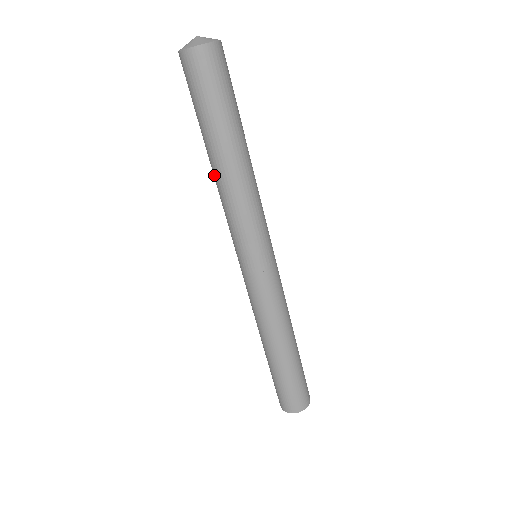
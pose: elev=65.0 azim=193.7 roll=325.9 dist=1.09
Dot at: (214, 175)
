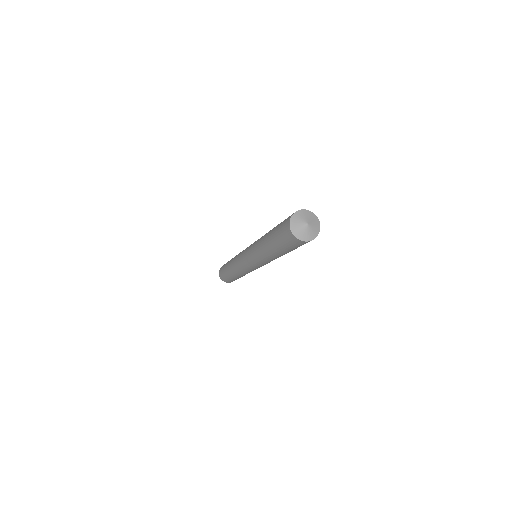
Dot at: (262, 239)
